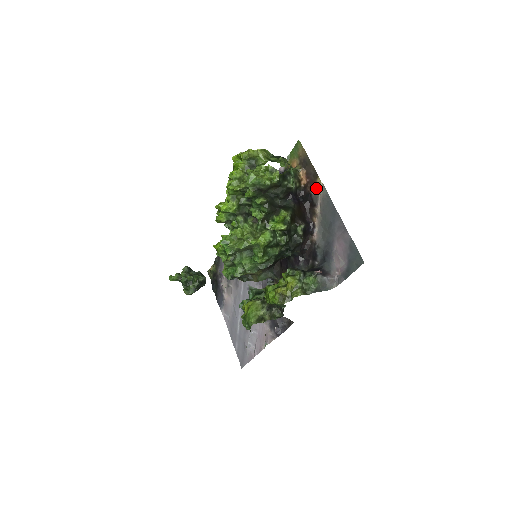
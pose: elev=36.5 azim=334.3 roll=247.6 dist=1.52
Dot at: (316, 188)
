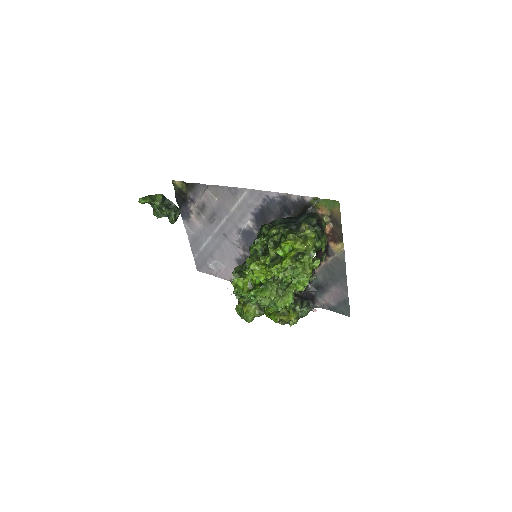
Dot at: (336, 247)
